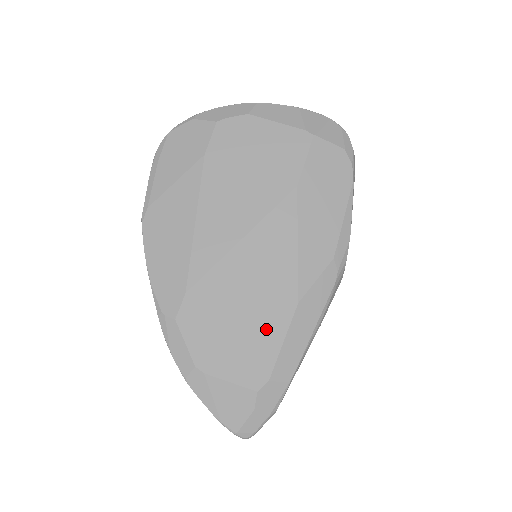
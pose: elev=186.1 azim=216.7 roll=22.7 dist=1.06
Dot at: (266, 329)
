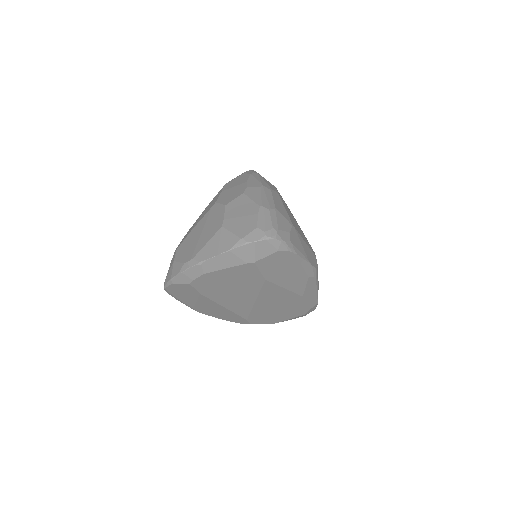
Dot at: (294, 307)
